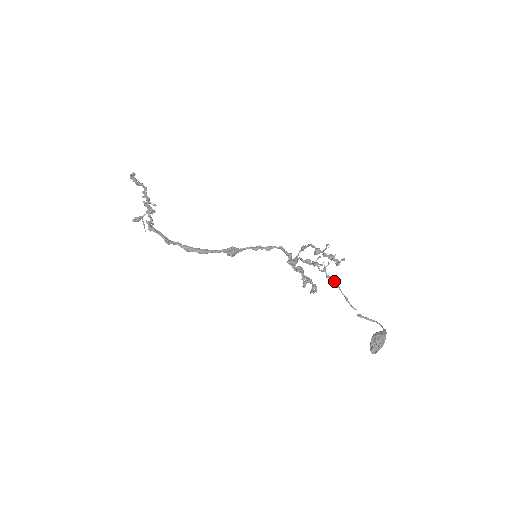
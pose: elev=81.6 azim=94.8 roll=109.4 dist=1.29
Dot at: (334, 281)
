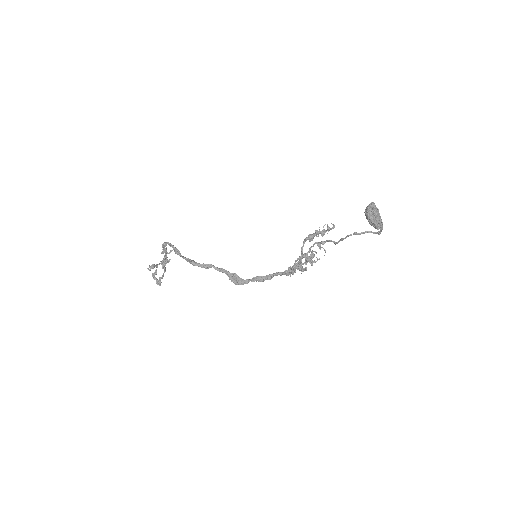
Dot at: (329, 241)
